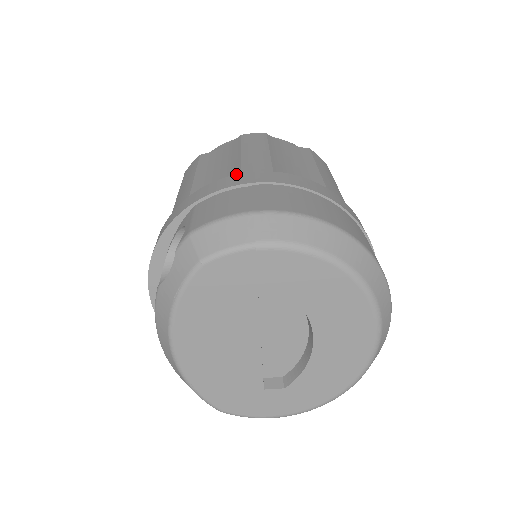
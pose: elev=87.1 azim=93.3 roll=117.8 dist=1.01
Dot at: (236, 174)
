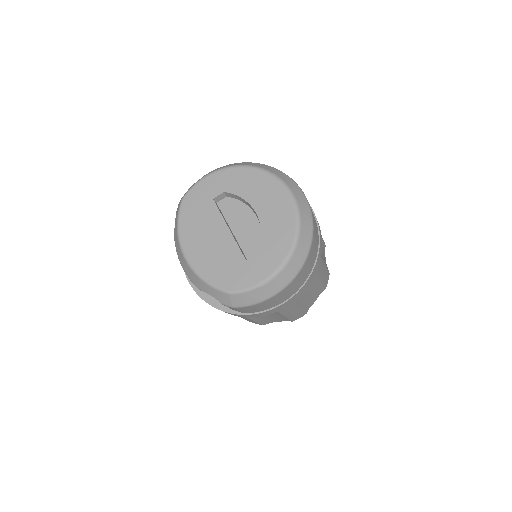
Dot at: occluded
